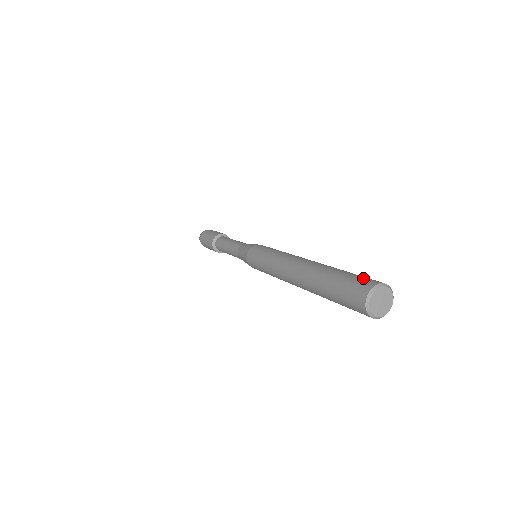
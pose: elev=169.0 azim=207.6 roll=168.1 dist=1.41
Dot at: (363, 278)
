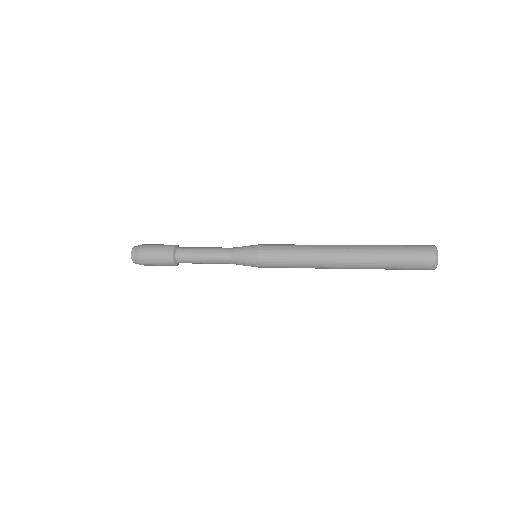
Dot at: (418, 247)
